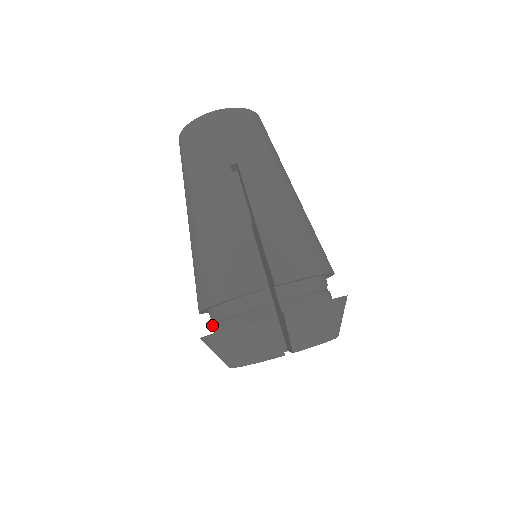
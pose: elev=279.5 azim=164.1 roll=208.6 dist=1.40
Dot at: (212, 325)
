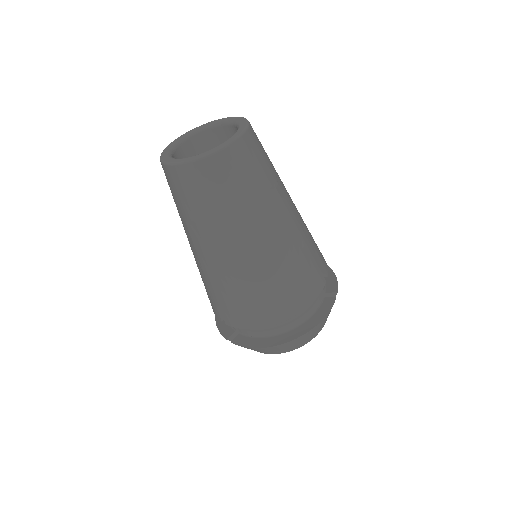
Dot at: occluded
